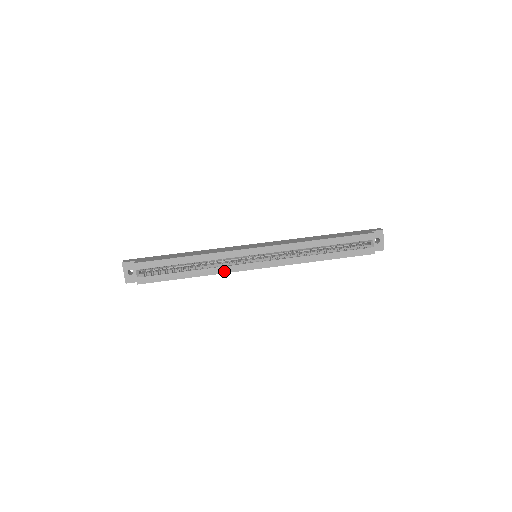
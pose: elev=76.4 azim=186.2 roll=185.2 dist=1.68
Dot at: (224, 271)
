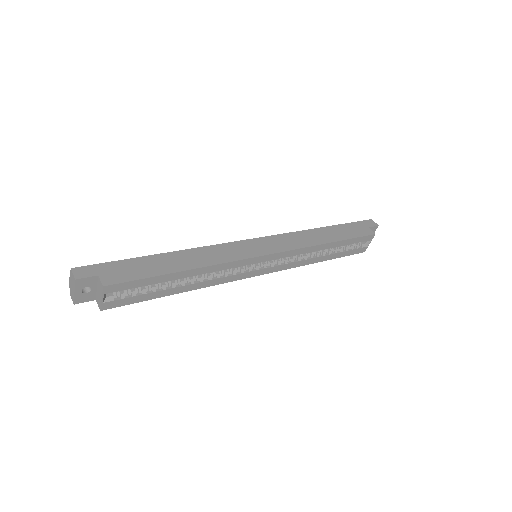
Dot at: (221, 282)
